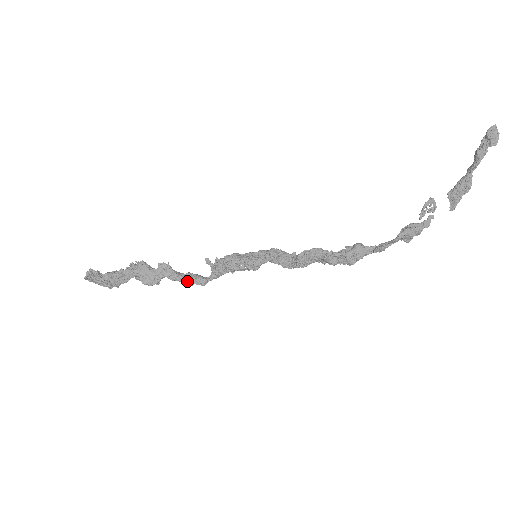
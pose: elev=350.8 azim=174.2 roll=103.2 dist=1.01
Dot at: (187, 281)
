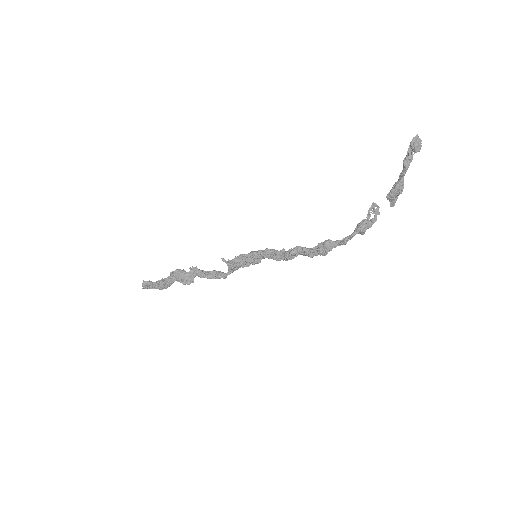
Dot at: (213, 278)
